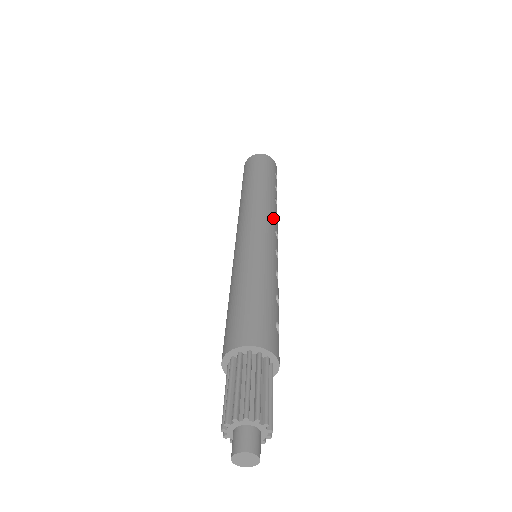
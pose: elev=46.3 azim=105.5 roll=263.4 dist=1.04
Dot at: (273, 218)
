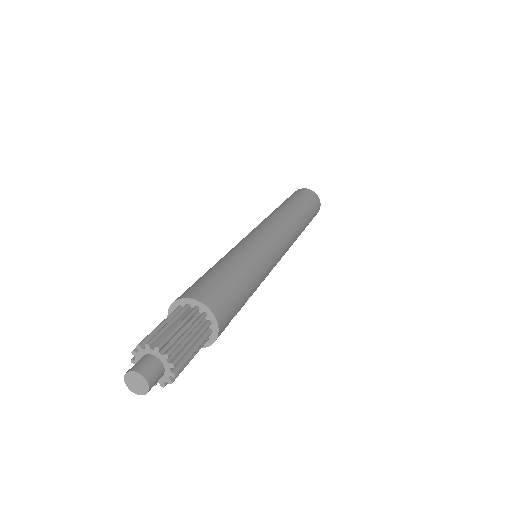
Dot at: (290, 244)
